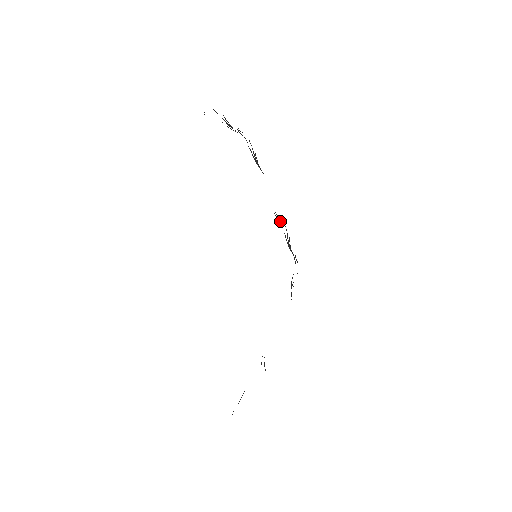
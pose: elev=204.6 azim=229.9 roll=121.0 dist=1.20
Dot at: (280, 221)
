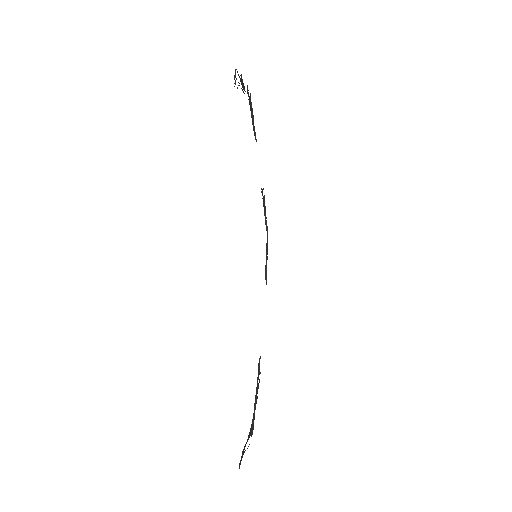
Dot at: occluded
